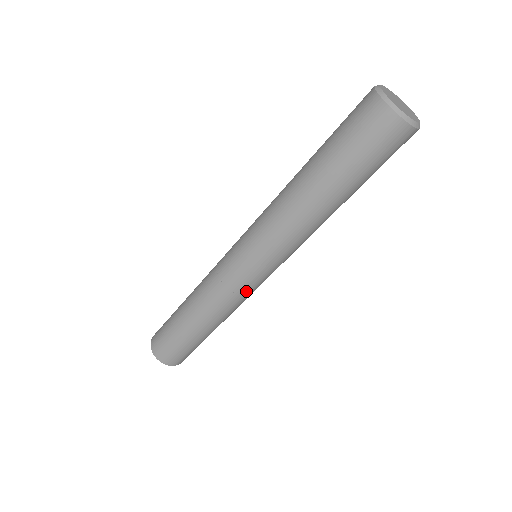
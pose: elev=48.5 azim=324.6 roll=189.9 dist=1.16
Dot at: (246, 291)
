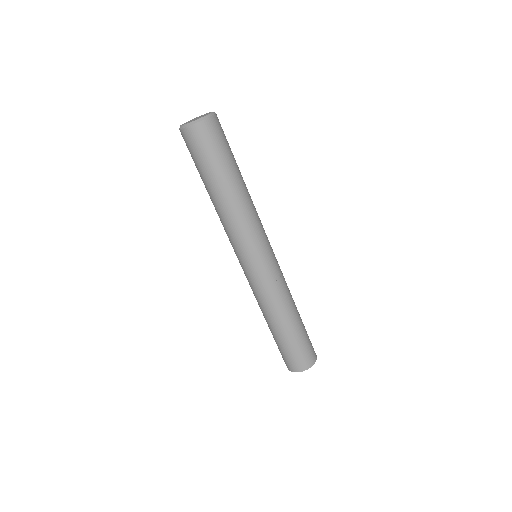
Dot at: (279, 270)
